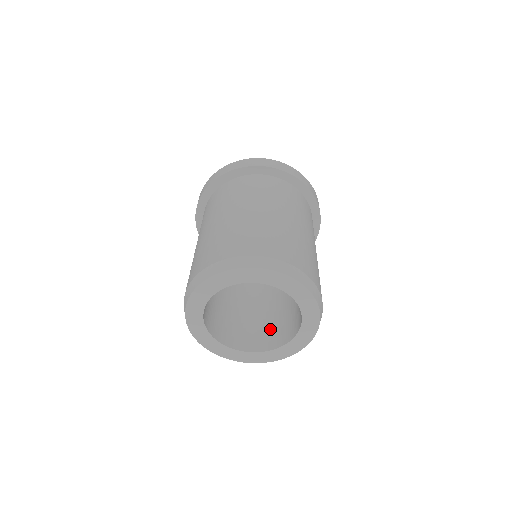
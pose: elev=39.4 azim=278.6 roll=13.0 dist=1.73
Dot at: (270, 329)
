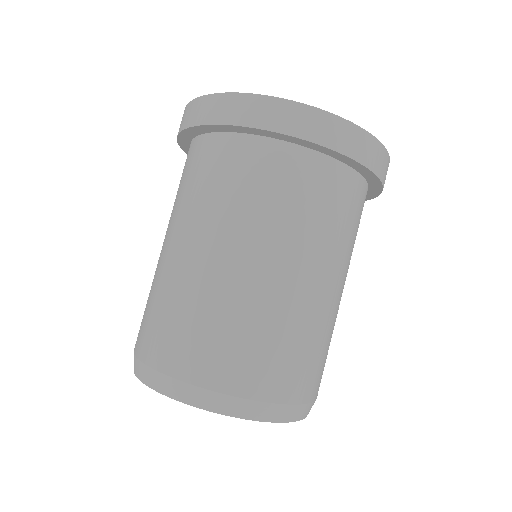
Dot at: occluded
